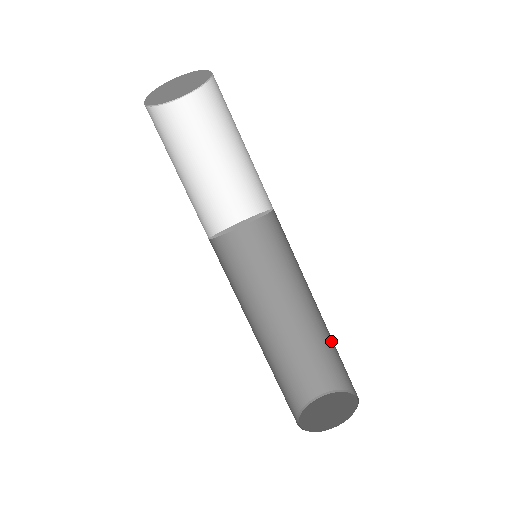
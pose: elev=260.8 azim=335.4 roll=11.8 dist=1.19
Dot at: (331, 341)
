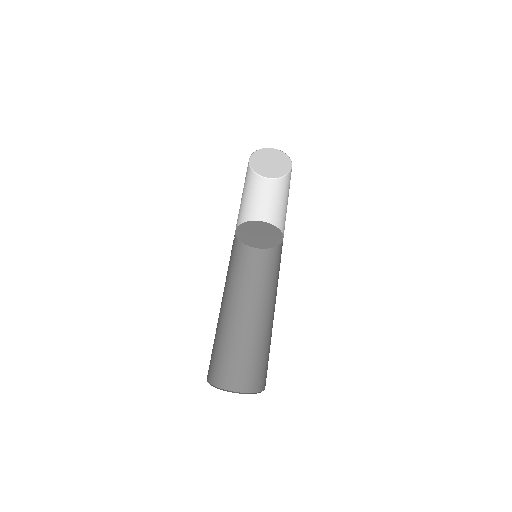
Dot at: (270, 340)
